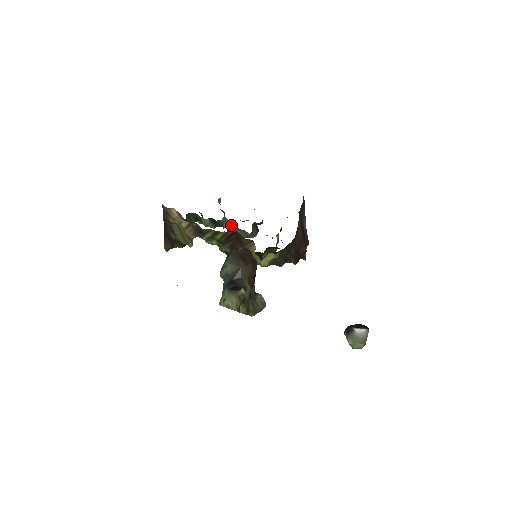
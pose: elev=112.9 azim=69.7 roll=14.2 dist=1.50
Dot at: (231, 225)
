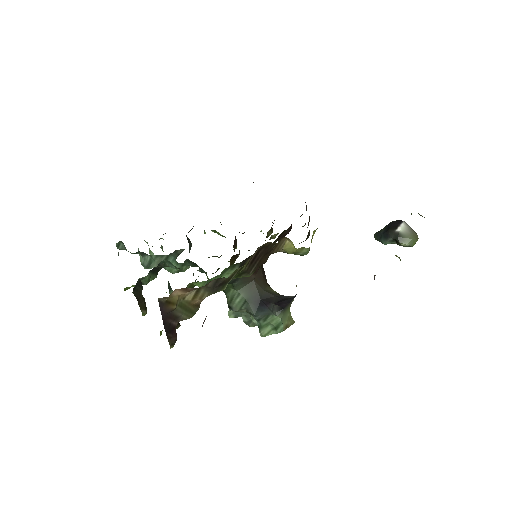
Dot at: (166, 257)
